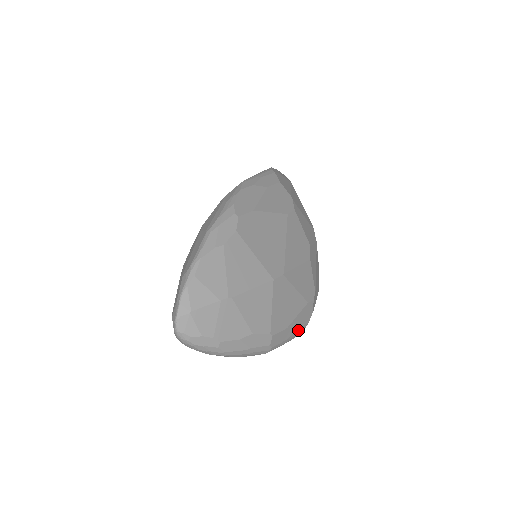
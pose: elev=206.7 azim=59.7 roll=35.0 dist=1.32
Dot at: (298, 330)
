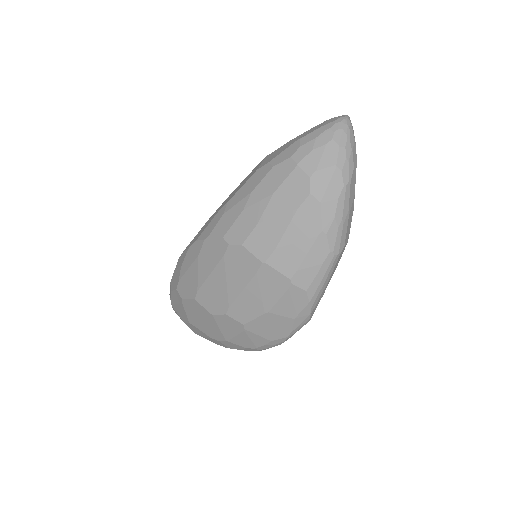
Dot at: (318, 301)
